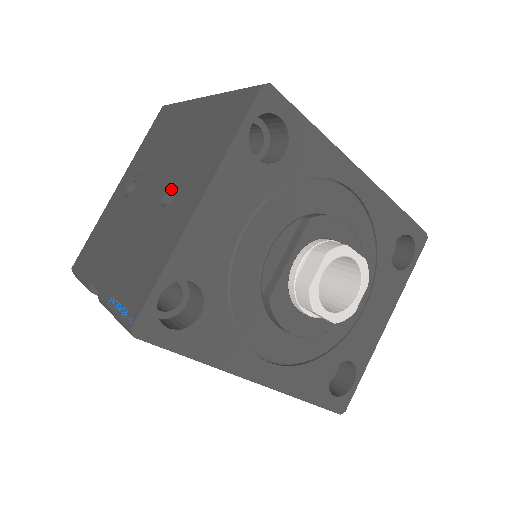
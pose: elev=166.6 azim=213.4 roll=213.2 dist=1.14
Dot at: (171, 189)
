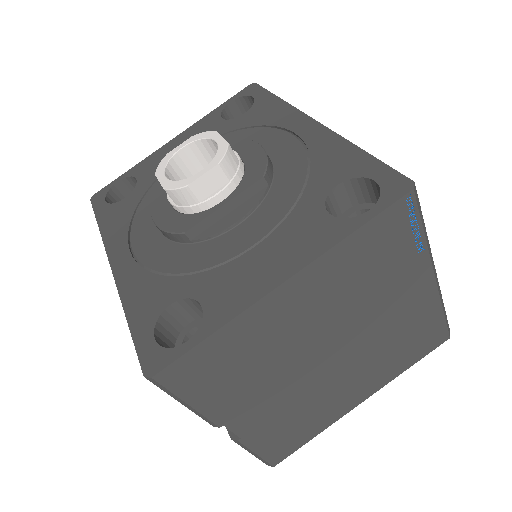
Dot at: occluded
